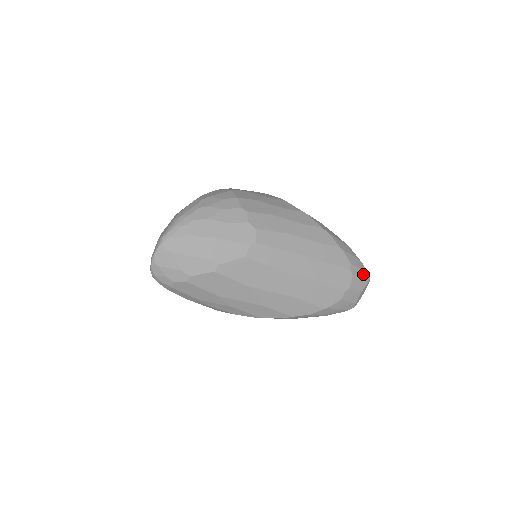
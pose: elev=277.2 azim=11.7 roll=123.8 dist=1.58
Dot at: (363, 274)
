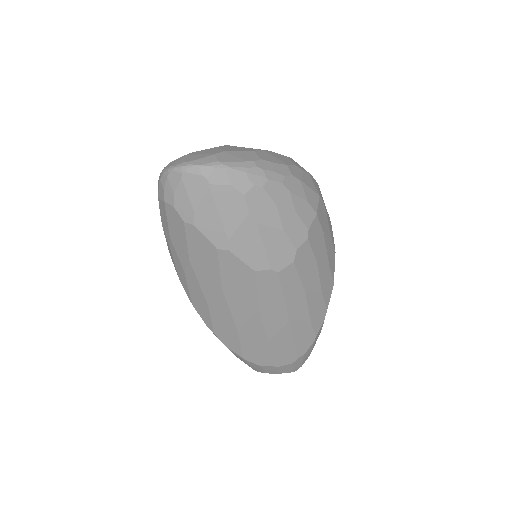
Dot at: (298, 366)
